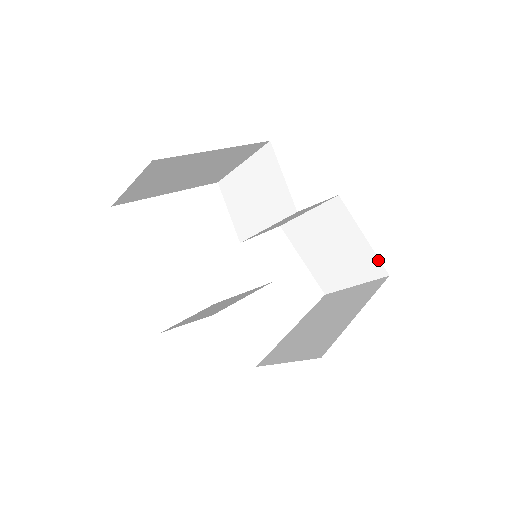
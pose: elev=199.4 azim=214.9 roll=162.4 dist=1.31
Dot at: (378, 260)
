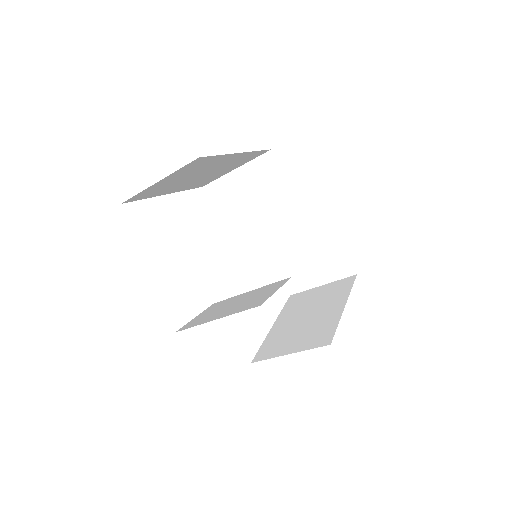
Dot at: (348, 261)
